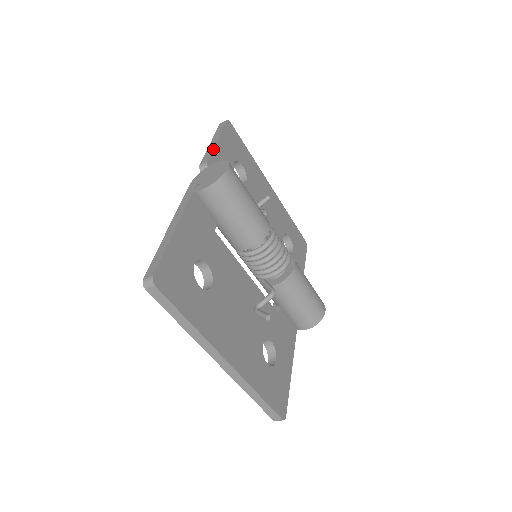
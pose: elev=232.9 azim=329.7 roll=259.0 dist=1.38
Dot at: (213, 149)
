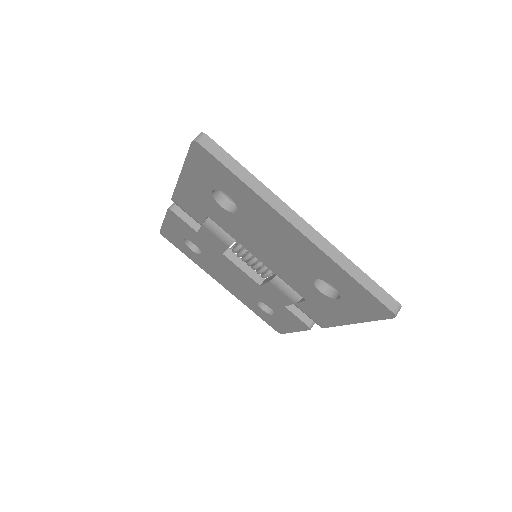
Dot at: occluded
